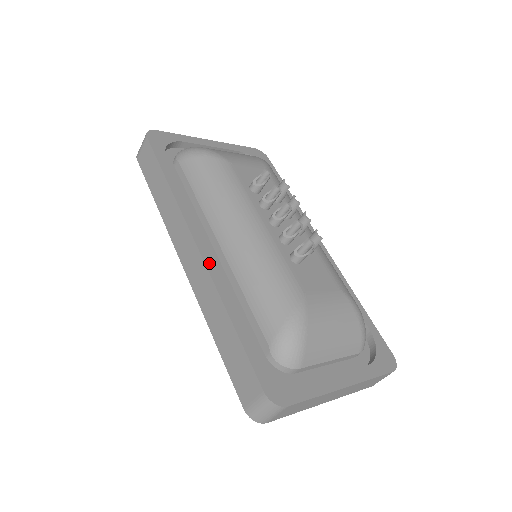
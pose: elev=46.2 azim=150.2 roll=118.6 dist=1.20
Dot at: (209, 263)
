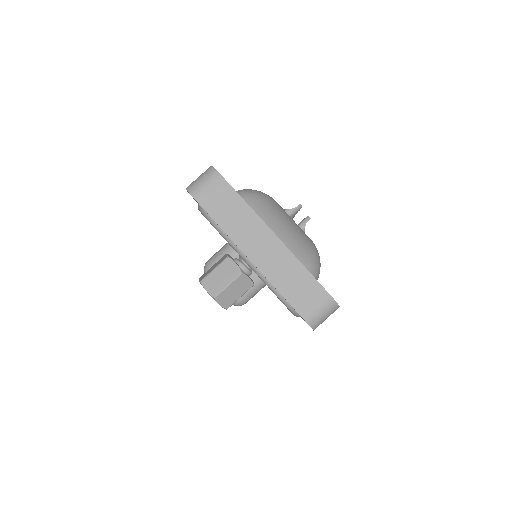
Dot at: occluded
